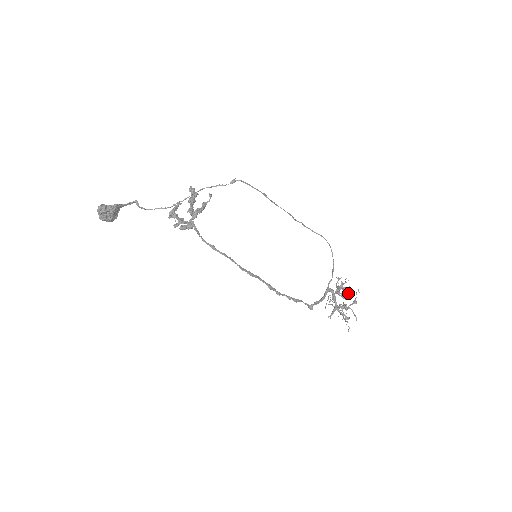
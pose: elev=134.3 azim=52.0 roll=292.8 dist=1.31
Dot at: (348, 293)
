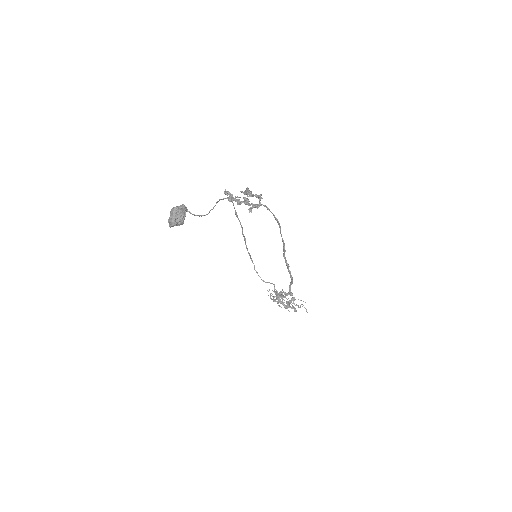
Dot at: (284, 294)
